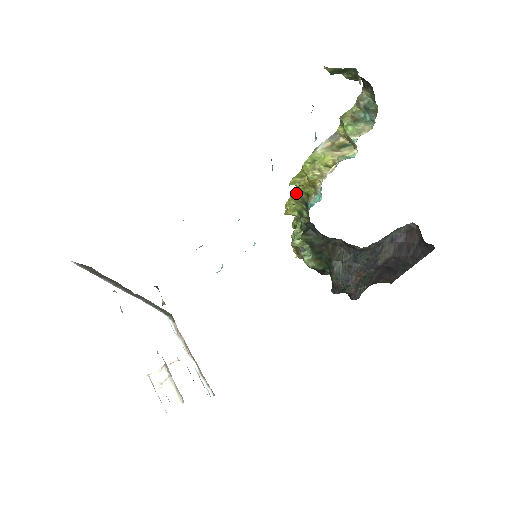
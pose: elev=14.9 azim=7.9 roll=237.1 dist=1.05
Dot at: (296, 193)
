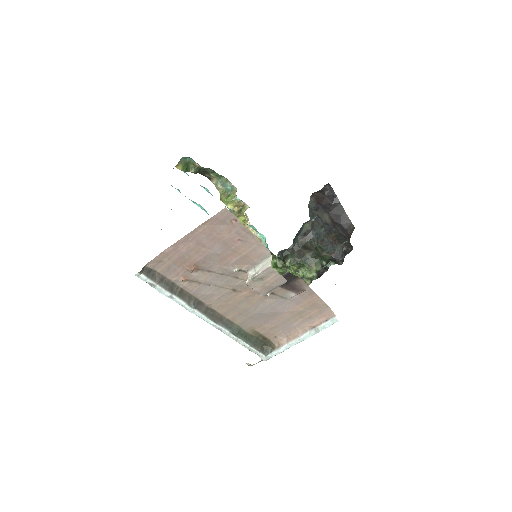
Dot at: occluded
